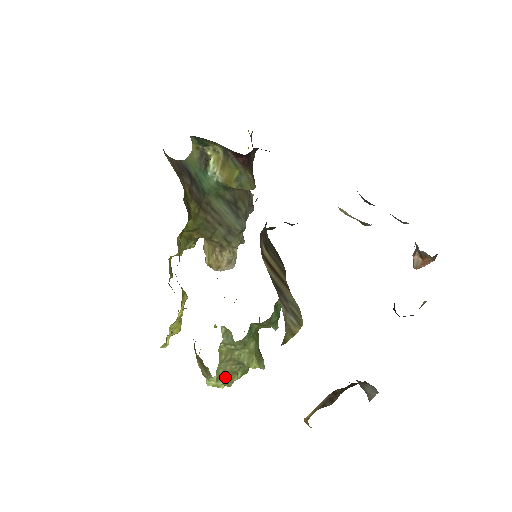
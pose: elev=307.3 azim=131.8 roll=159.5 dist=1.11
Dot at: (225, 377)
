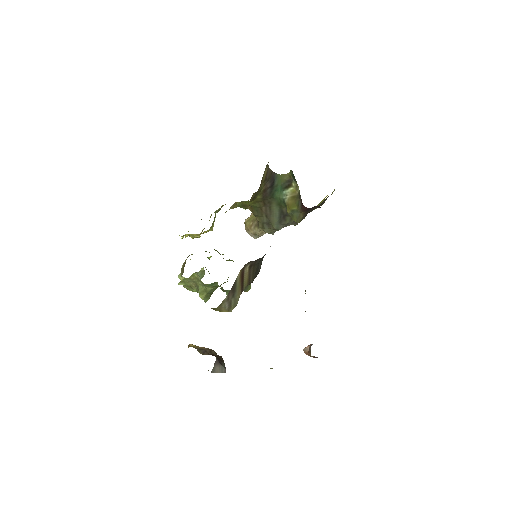
Dot at: (186, 285)
